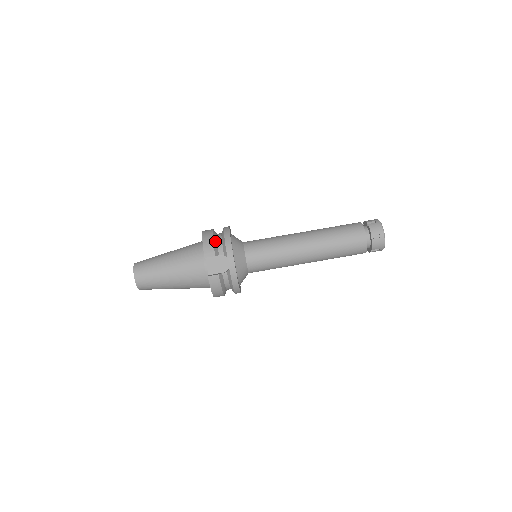
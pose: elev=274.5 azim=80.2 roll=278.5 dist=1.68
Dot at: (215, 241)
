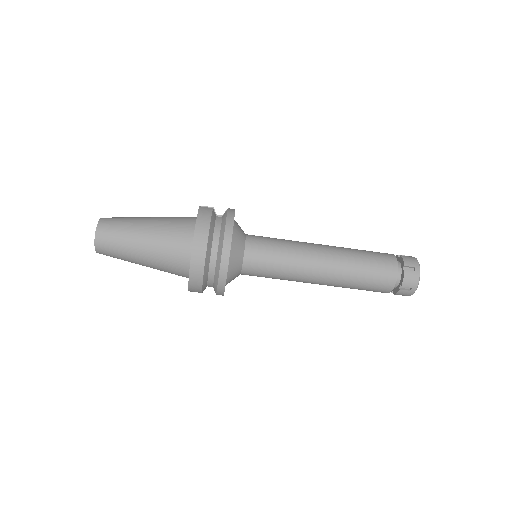
Dot at: (205, 283)
